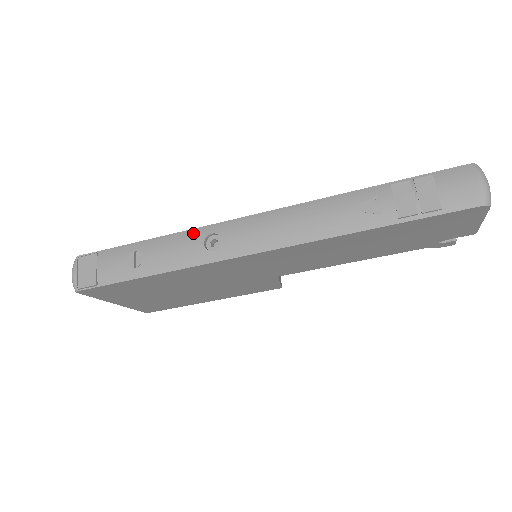
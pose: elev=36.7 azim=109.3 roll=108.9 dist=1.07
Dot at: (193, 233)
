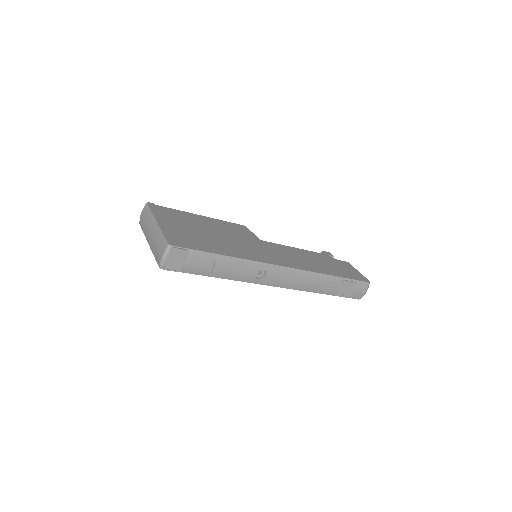
Dot at: (253, 264)
